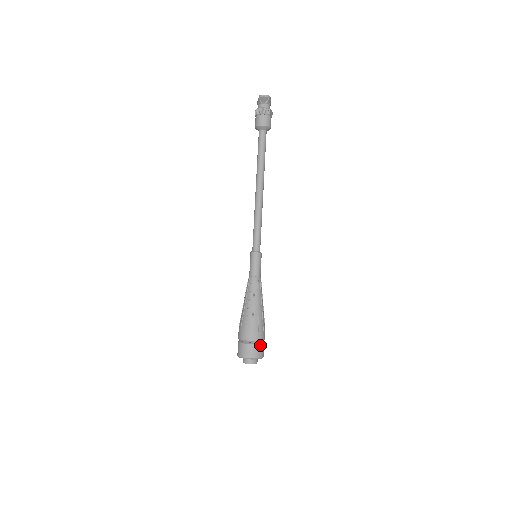
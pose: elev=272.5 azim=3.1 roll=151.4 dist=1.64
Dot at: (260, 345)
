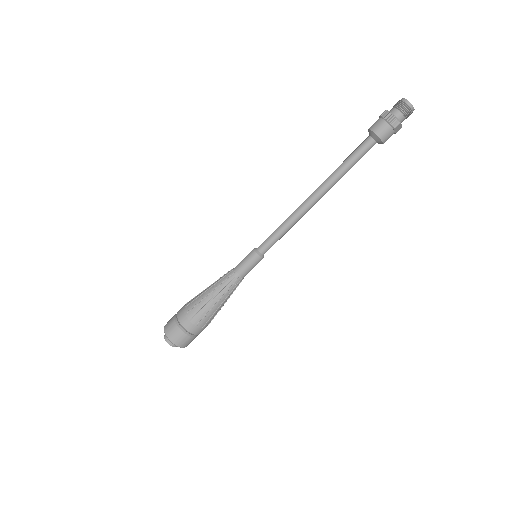
Dot at: (189, 337)
